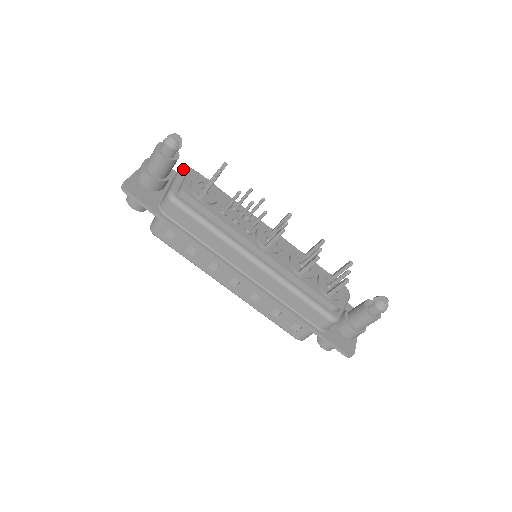
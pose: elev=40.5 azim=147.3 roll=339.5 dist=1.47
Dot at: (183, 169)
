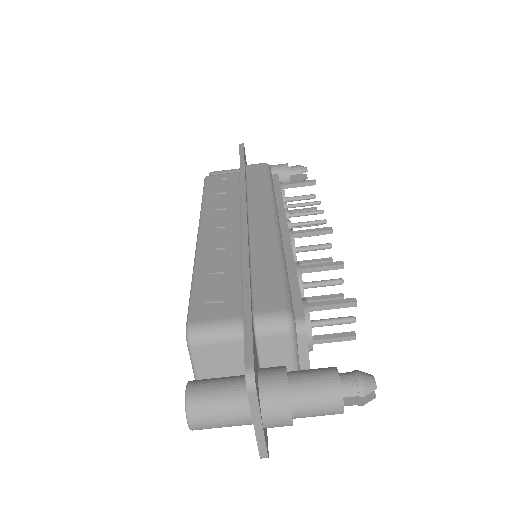
Dot at: occluded
